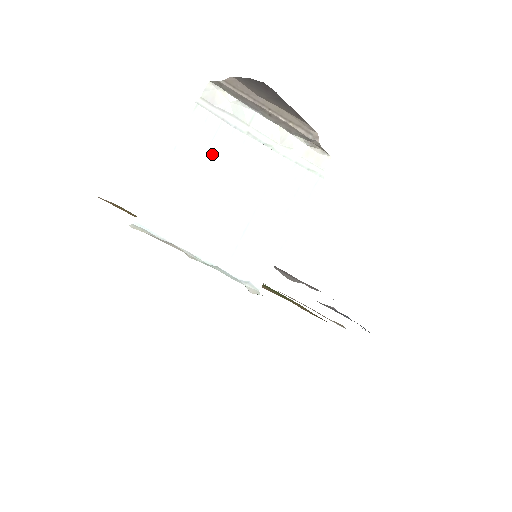
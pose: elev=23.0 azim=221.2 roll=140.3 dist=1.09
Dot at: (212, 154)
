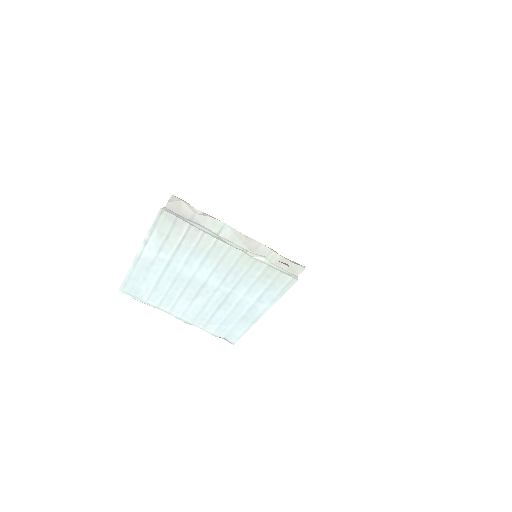
Dot at: (183, 251)
